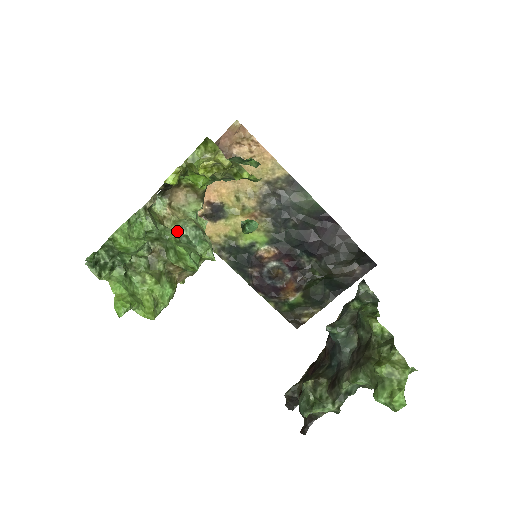
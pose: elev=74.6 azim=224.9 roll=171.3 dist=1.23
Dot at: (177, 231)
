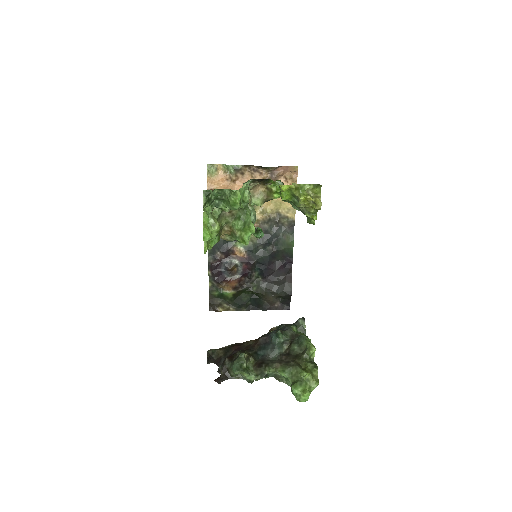
Dot at: occluded
